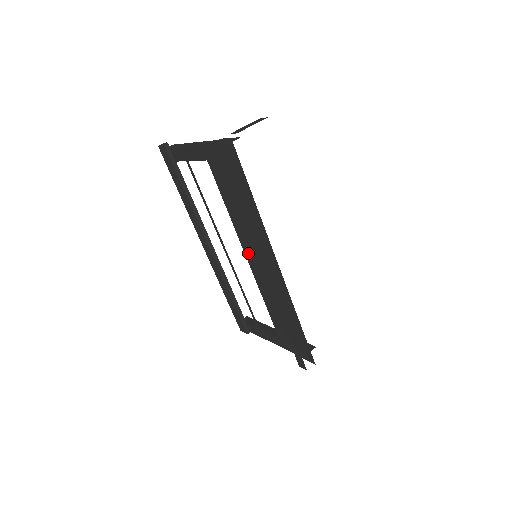
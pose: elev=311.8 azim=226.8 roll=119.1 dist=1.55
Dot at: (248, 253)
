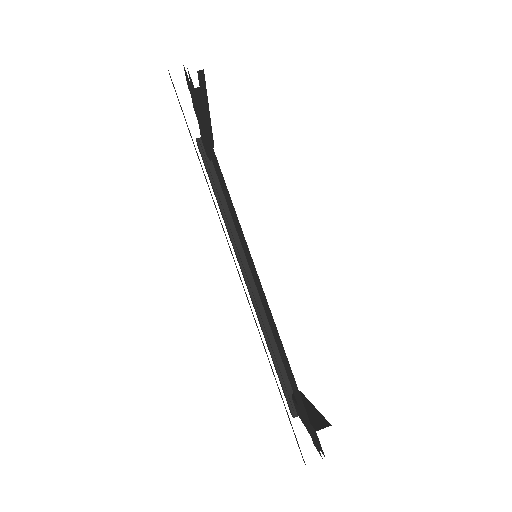
Dot at: (244, 250)
